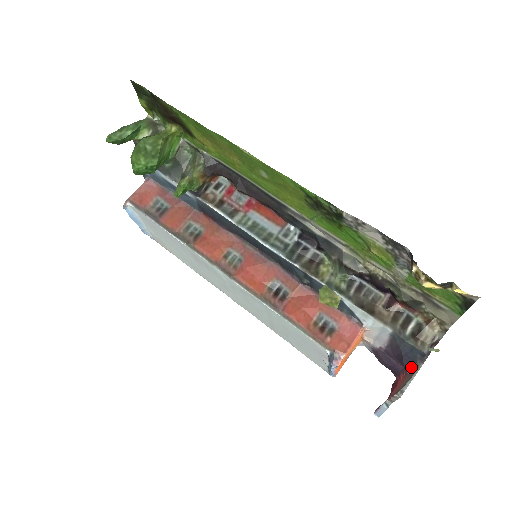
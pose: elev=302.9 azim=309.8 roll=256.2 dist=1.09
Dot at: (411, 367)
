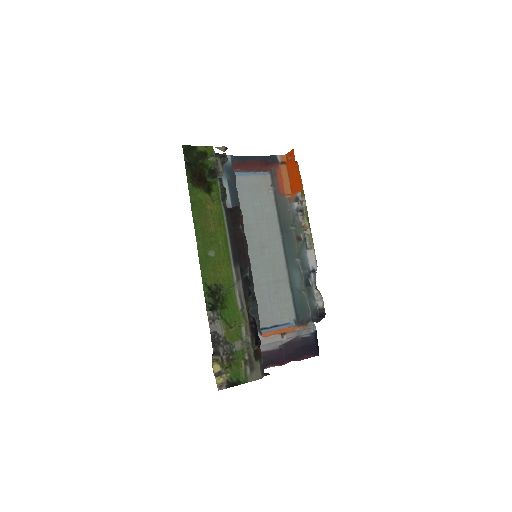
Dot at: occluded
